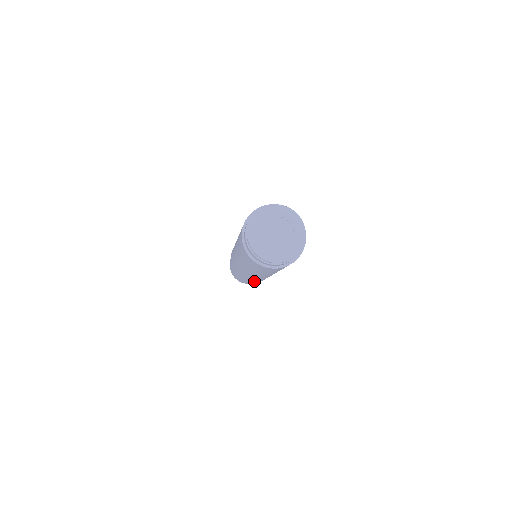
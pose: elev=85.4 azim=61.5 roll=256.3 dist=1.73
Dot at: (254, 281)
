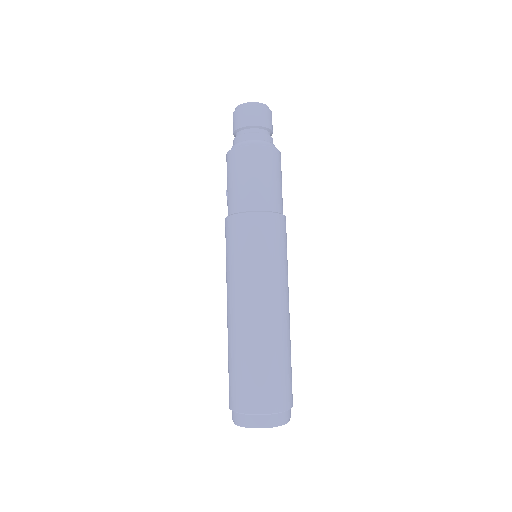
Dot at: occluded
